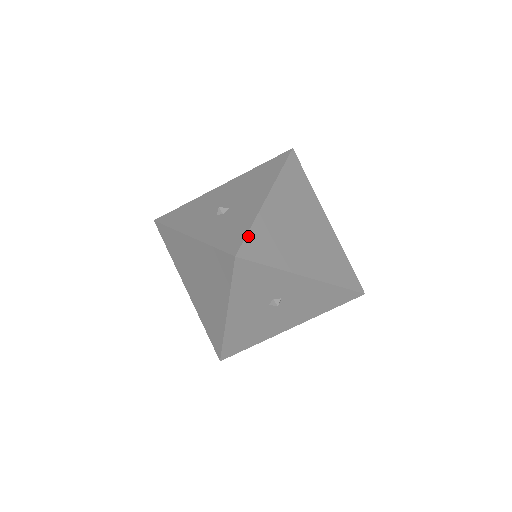
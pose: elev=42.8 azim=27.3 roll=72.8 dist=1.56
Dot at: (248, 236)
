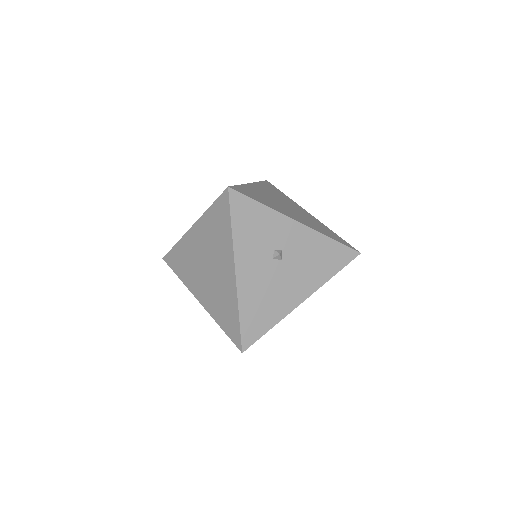
Dot at: (237, 186)
